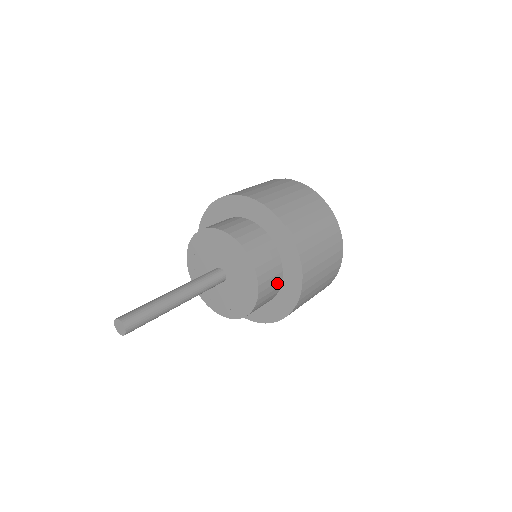
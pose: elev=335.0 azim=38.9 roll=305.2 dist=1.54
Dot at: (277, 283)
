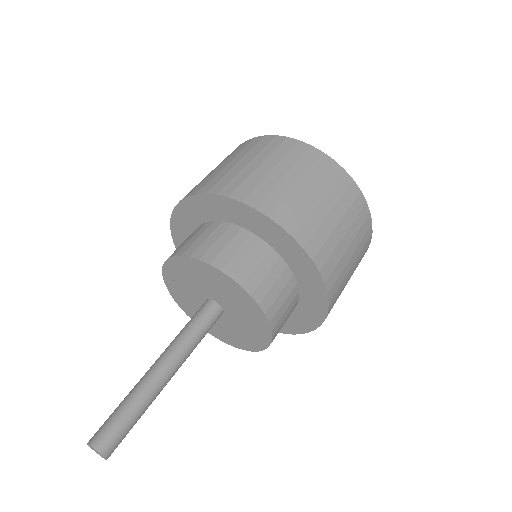
Dot at: occluded
